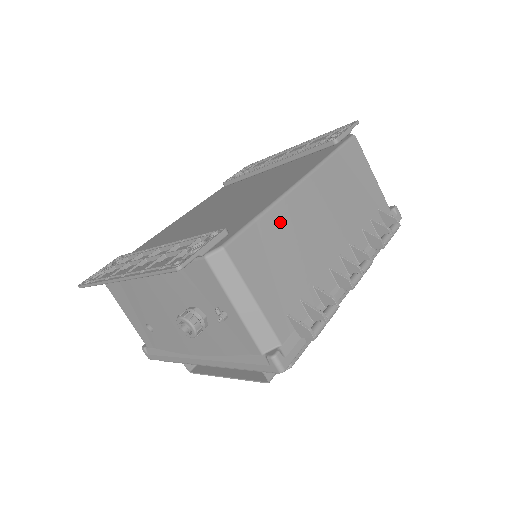
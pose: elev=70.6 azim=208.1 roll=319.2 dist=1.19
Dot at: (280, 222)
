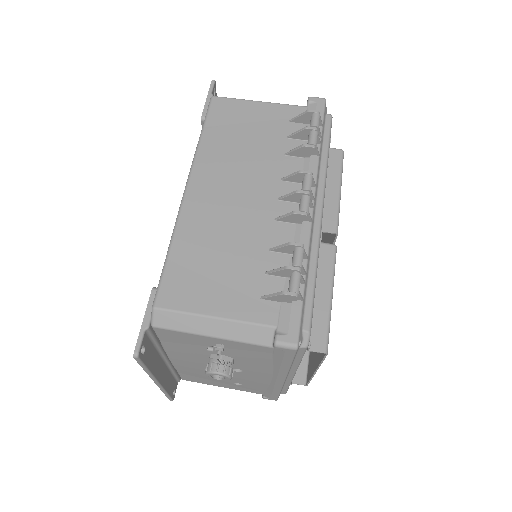
Dot at: (191, 237)
